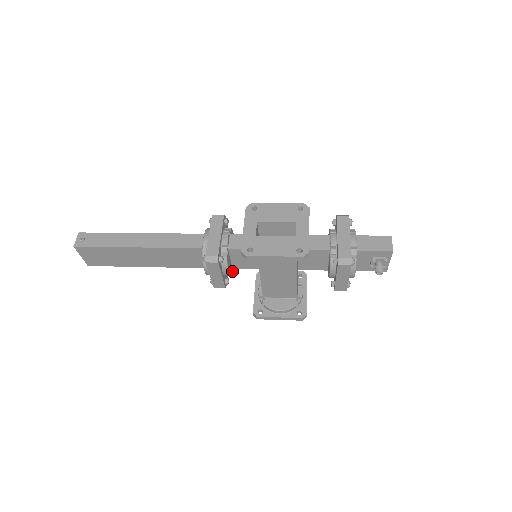
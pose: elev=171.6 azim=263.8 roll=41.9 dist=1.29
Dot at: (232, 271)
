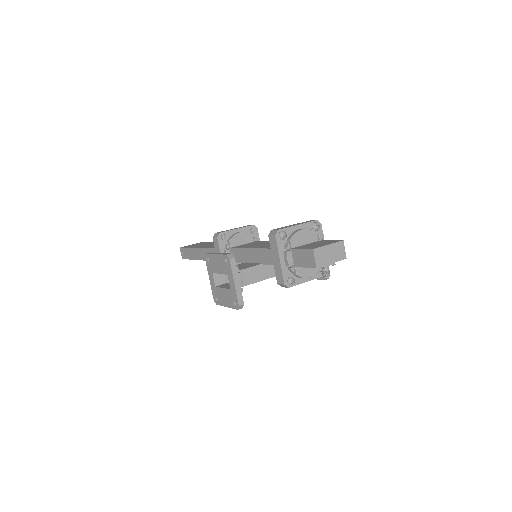
Dot at: occluded
